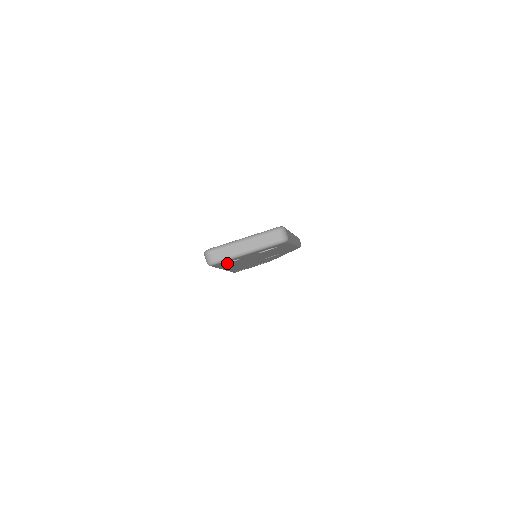
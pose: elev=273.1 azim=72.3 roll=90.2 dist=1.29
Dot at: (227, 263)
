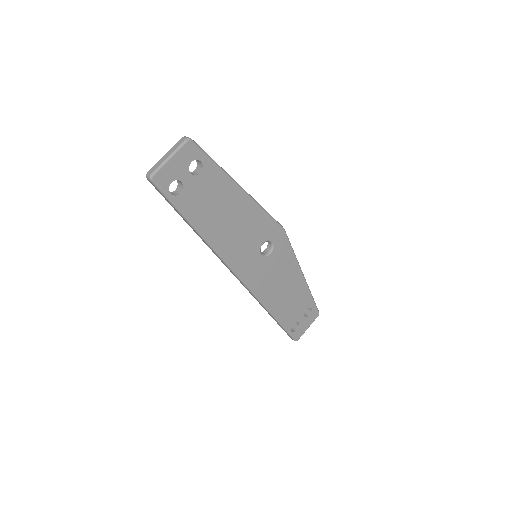
Dot at: (178, 195)
